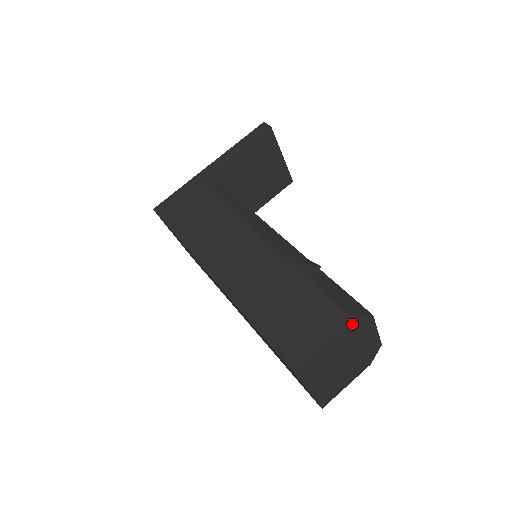
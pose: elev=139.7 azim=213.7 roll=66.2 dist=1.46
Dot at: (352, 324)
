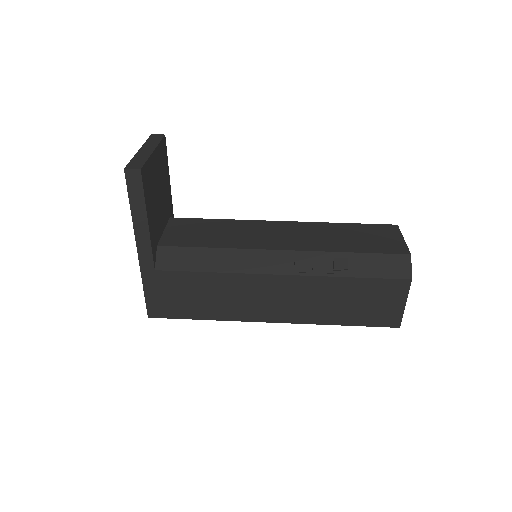
Dot at: (410, 279)
